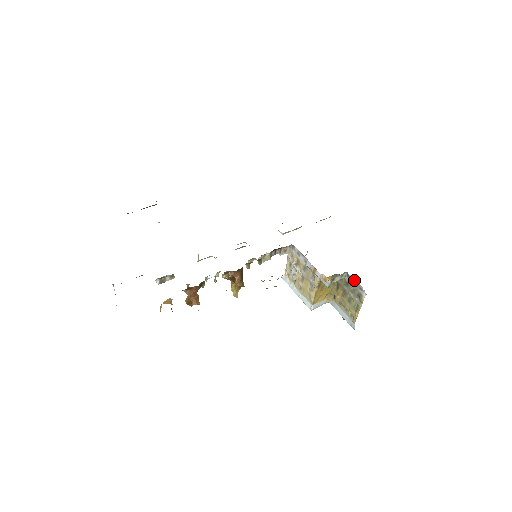
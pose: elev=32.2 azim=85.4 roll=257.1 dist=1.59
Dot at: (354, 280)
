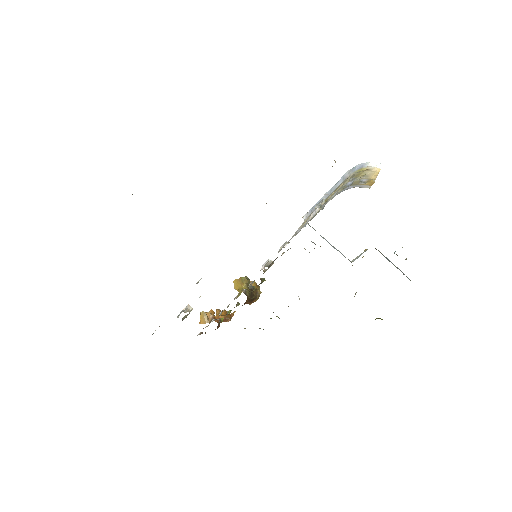
Dot at: occluded
